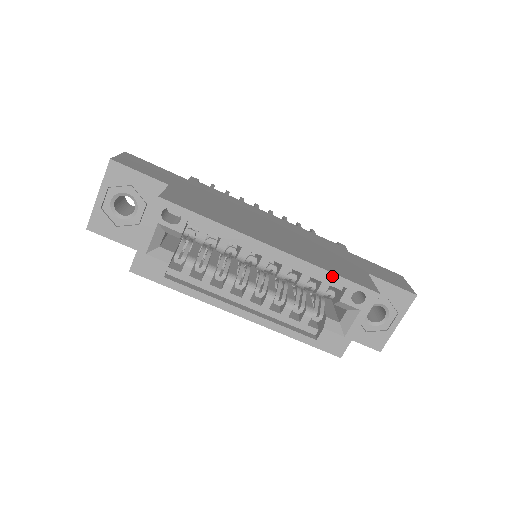
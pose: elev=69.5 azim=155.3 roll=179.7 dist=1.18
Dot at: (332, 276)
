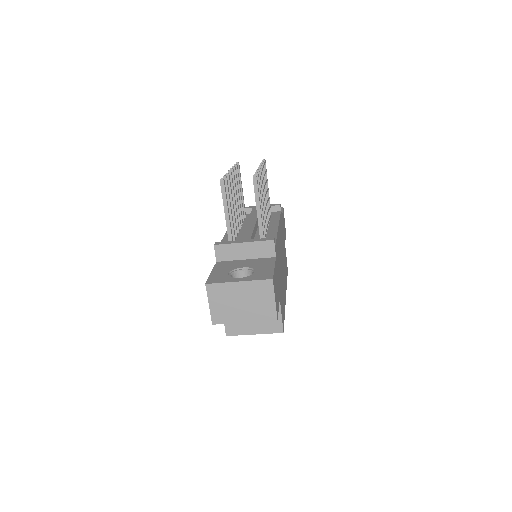
Dot at: occluded
